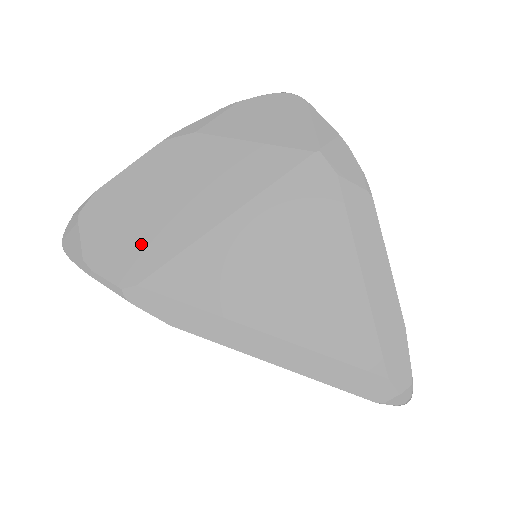
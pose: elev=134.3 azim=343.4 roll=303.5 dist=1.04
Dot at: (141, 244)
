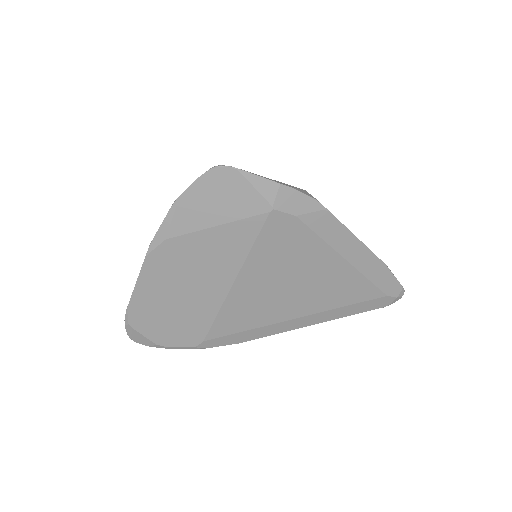
Dot at: (187, 321)
